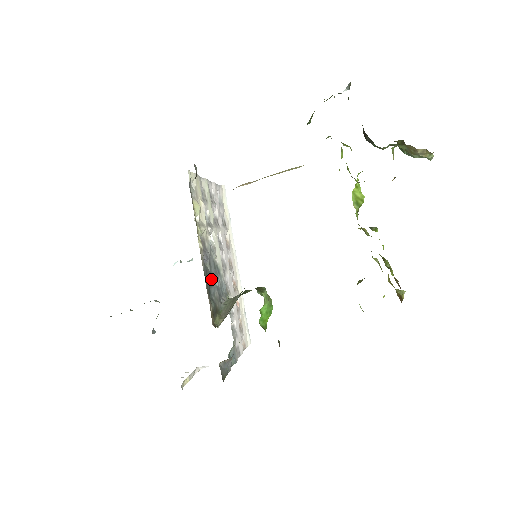
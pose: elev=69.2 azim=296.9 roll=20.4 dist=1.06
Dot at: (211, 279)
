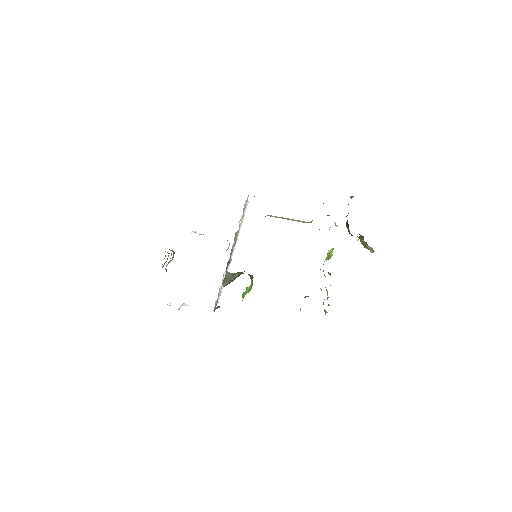
Dot at: occluded
